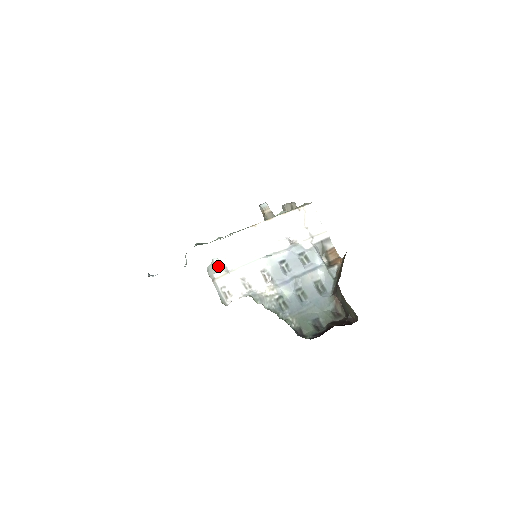
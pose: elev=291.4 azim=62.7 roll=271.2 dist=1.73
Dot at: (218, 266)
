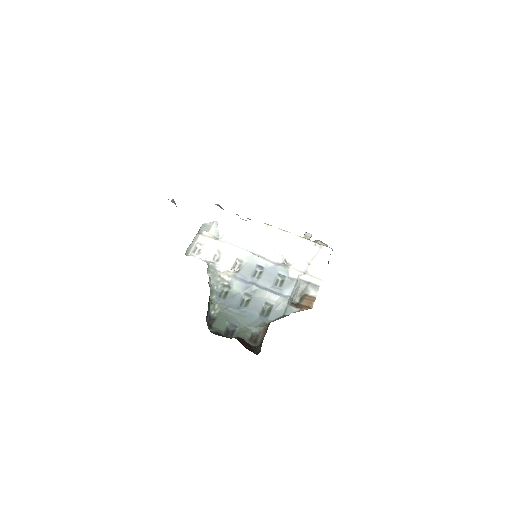
Dot at: (213, 229)
